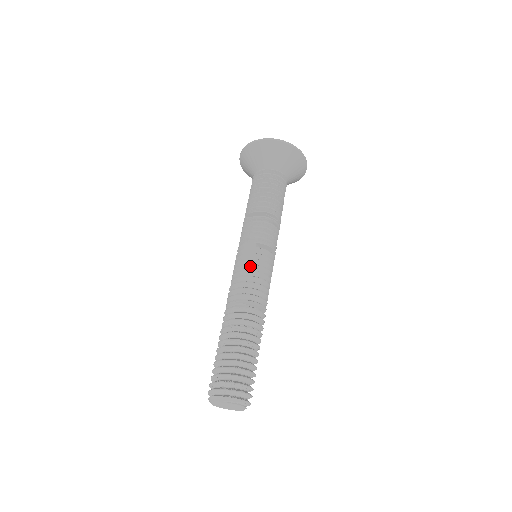
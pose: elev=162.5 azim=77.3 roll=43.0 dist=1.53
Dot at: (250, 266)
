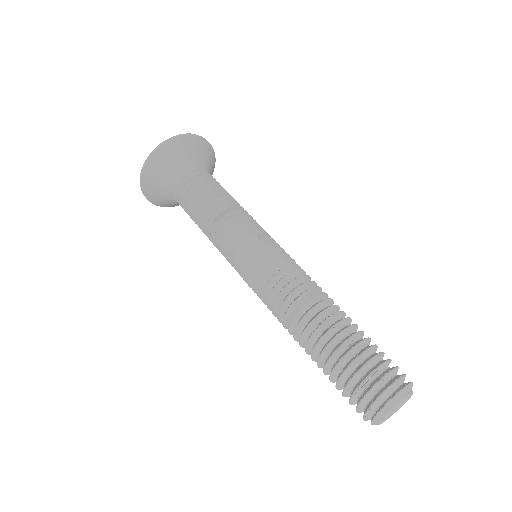
Dot at: (275, 258)
